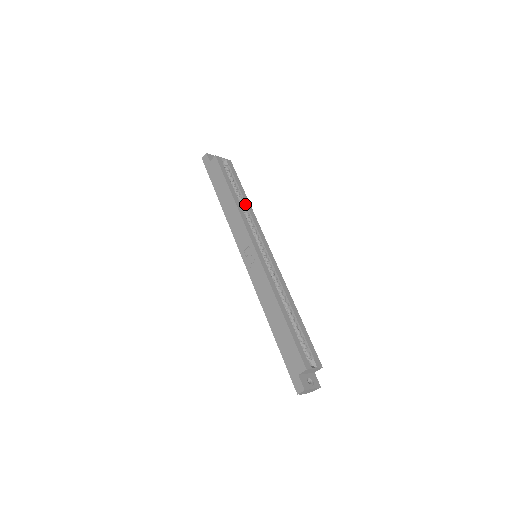
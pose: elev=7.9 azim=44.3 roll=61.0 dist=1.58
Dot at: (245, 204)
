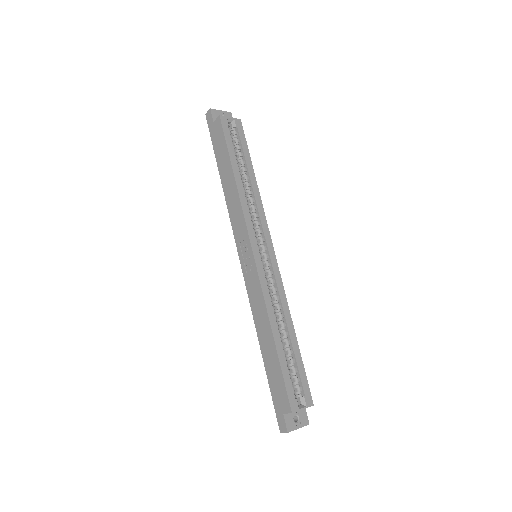
Dot at: (250, 185)
